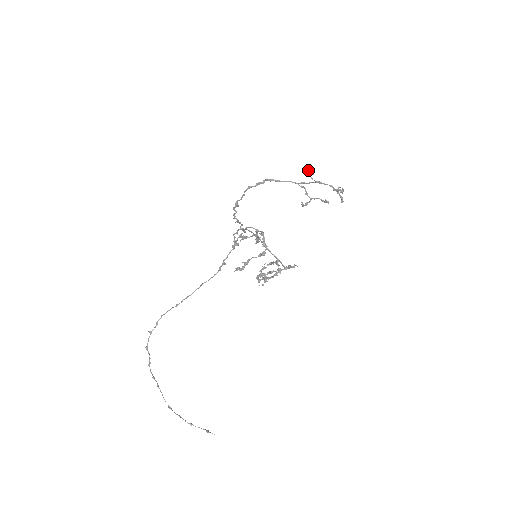
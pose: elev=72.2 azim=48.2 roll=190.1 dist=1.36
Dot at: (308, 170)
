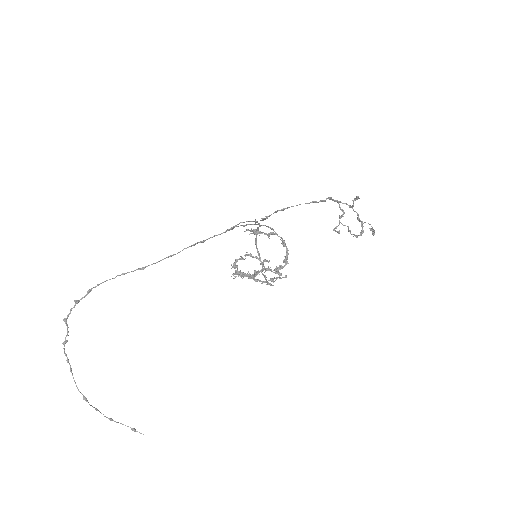
Dot at: (358, 197)
